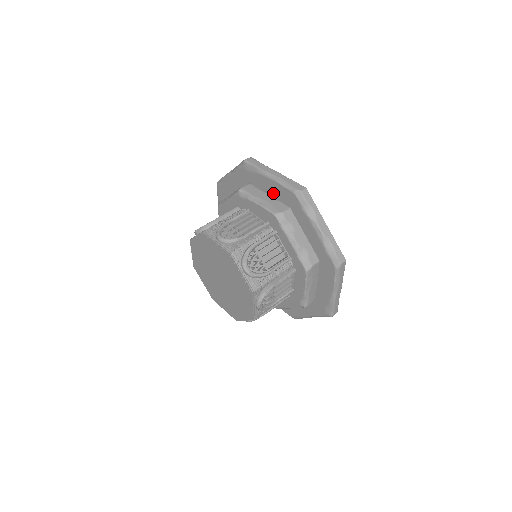
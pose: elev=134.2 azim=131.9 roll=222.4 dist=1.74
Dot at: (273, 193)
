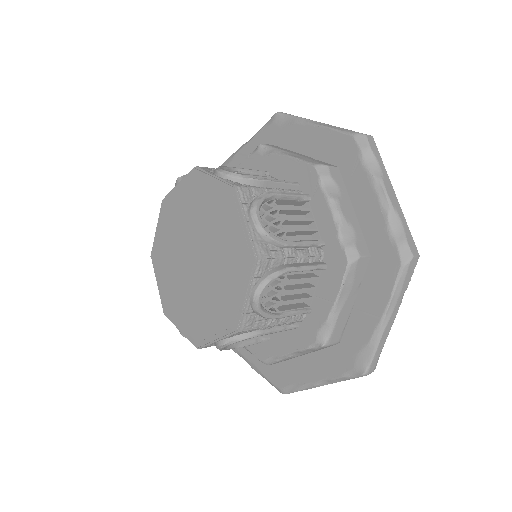
Dot at: (313, 150)
